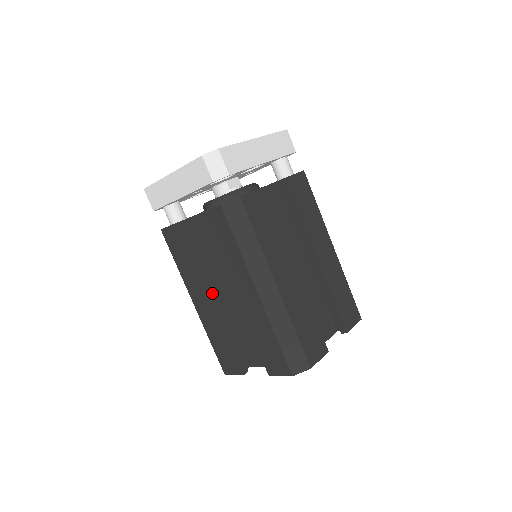
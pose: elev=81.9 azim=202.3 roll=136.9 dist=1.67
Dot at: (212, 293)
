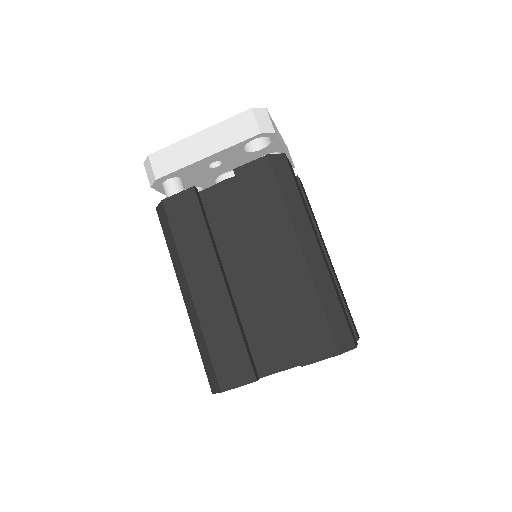
Dot at: (223, 273)
